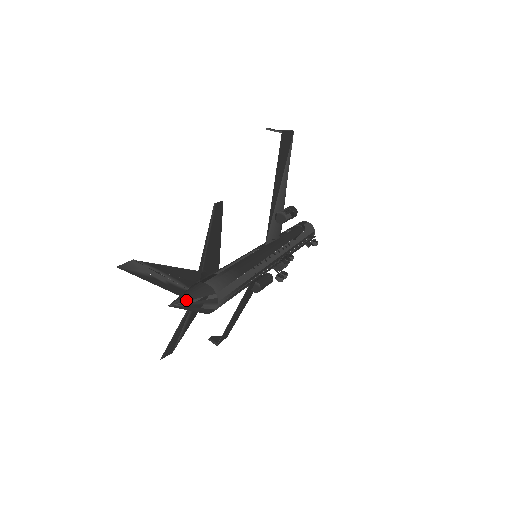
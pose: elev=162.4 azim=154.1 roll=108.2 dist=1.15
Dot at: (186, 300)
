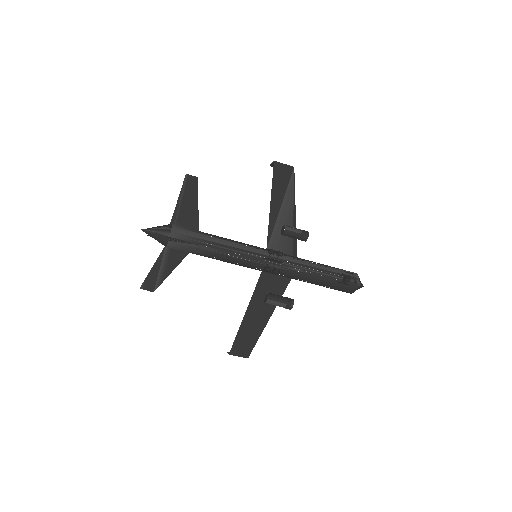
Dot at: (153, 228)
